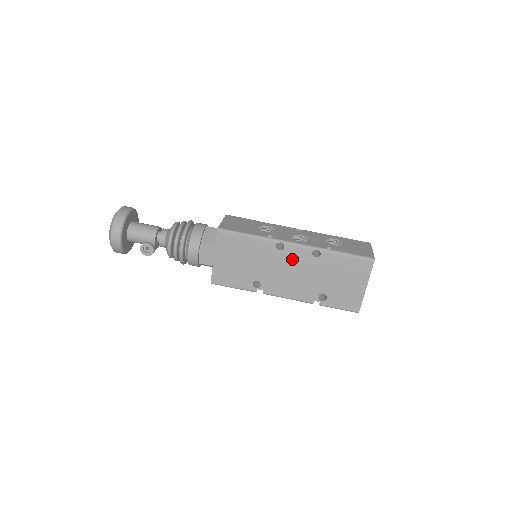
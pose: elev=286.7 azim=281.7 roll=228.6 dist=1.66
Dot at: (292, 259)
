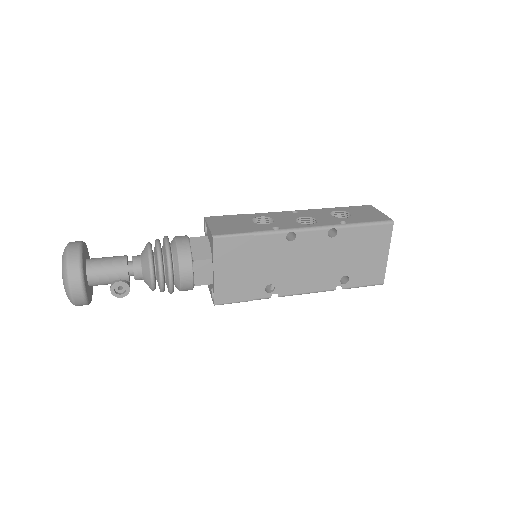
Dot at: (306, 247)
